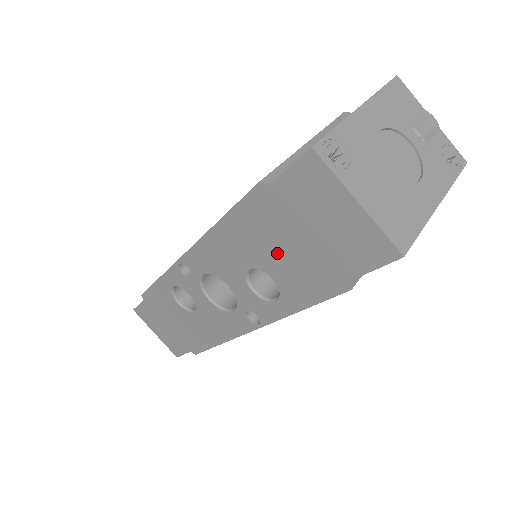
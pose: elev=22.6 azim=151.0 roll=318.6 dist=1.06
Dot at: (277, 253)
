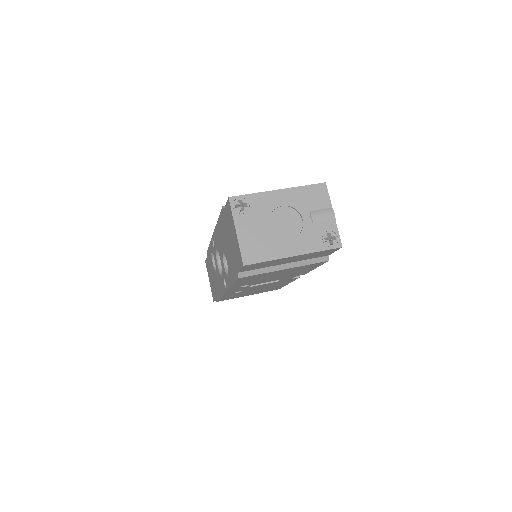
Dot at: (227, 247)
